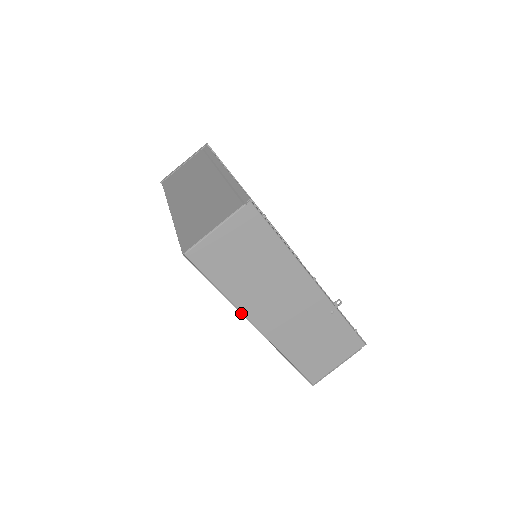
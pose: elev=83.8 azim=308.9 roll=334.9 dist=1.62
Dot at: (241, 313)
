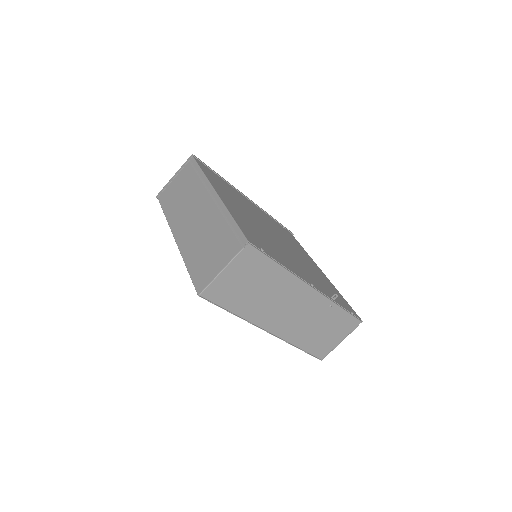
Dot at: (254, 325)
